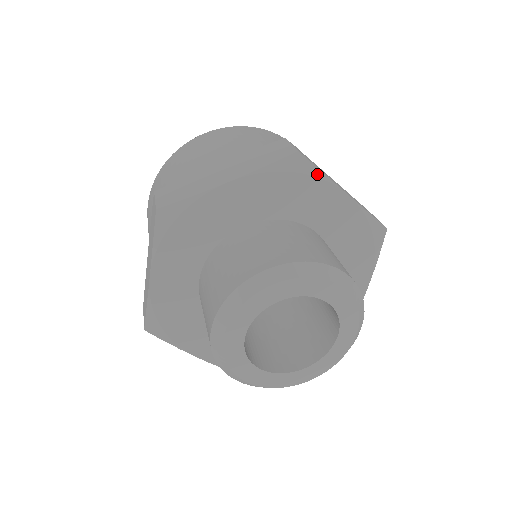
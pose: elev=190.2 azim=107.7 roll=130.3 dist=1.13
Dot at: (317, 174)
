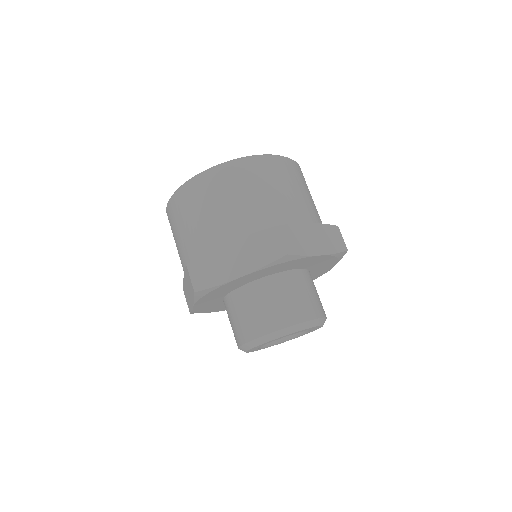
Dot at: (300, 258)
